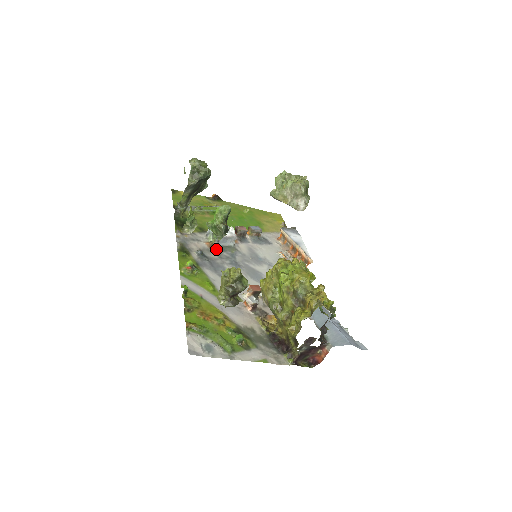
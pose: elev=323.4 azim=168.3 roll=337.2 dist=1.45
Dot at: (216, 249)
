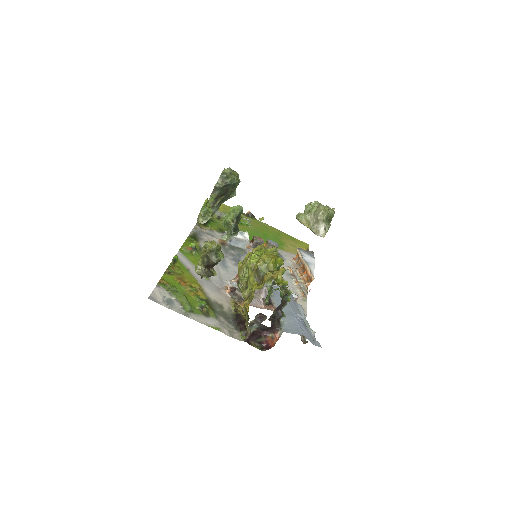
Dot at: (226, 246)
